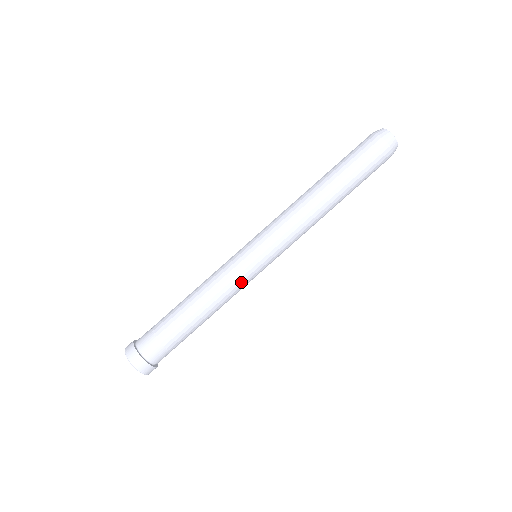
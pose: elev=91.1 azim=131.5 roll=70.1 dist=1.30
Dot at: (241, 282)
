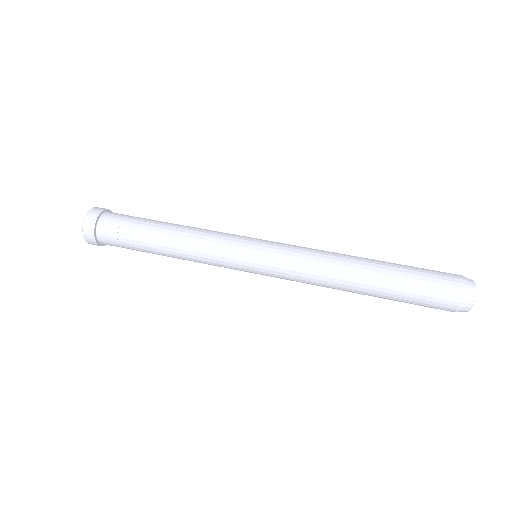
Dot at: (226, 237)
